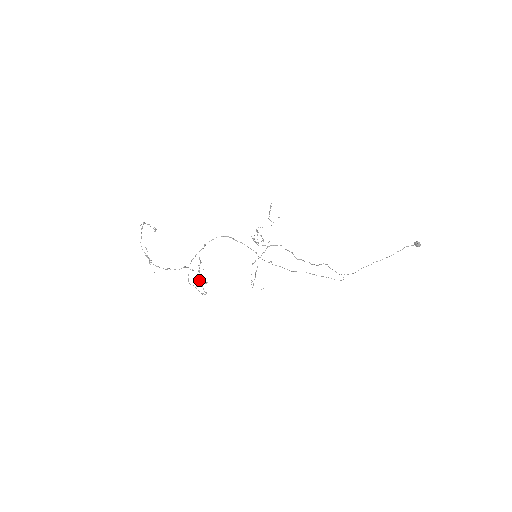
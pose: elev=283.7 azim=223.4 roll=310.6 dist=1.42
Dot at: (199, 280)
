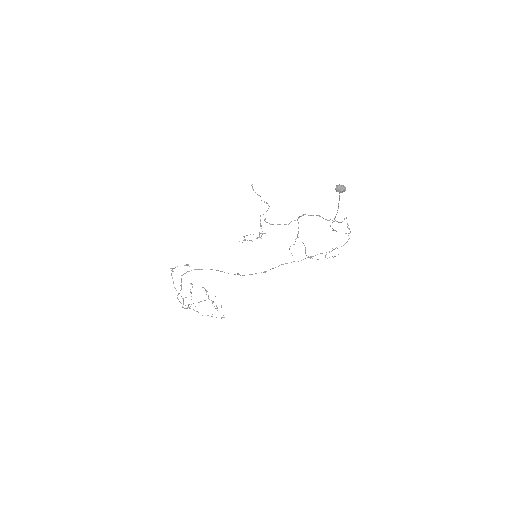
Dot at: (216, 305)
